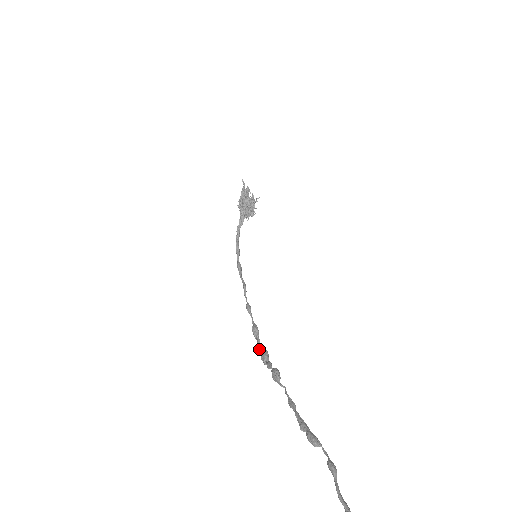
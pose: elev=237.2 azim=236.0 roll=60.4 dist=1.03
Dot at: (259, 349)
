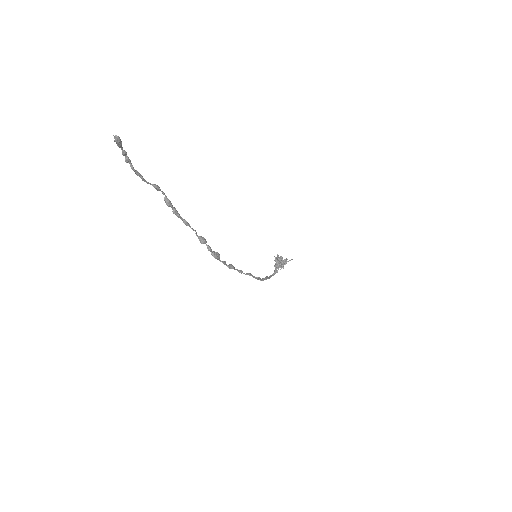
Dot at: occluded
